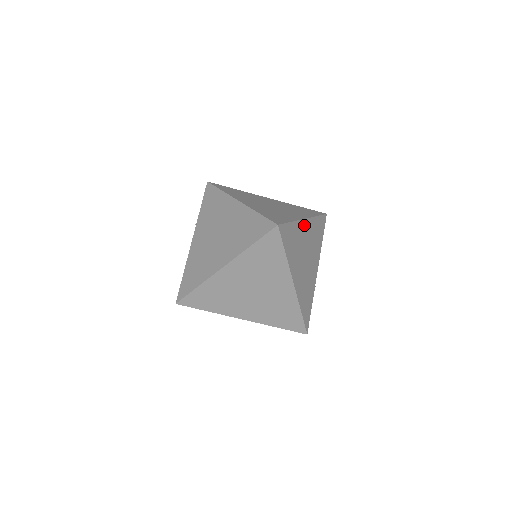
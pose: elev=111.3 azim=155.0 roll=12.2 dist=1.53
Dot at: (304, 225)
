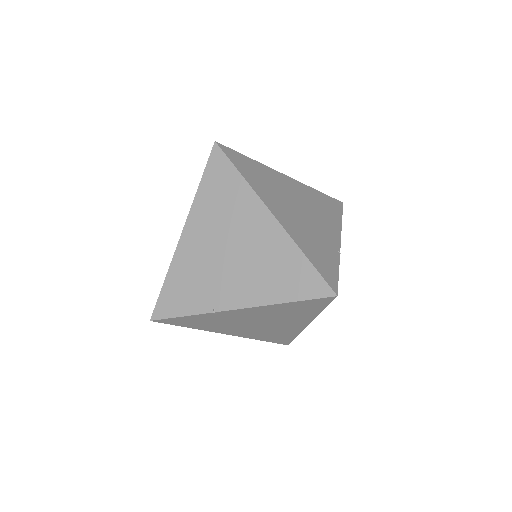
Dot at: (284, 179)
